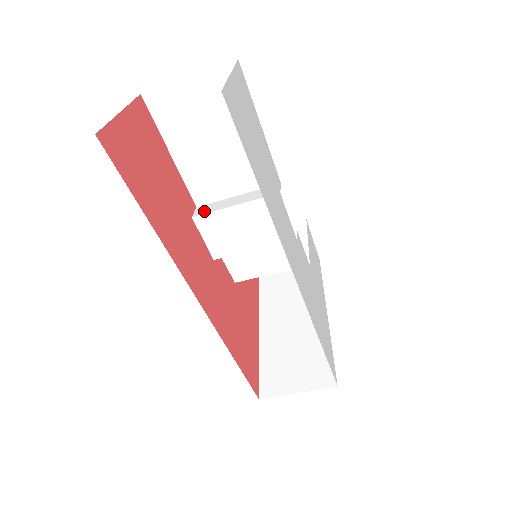
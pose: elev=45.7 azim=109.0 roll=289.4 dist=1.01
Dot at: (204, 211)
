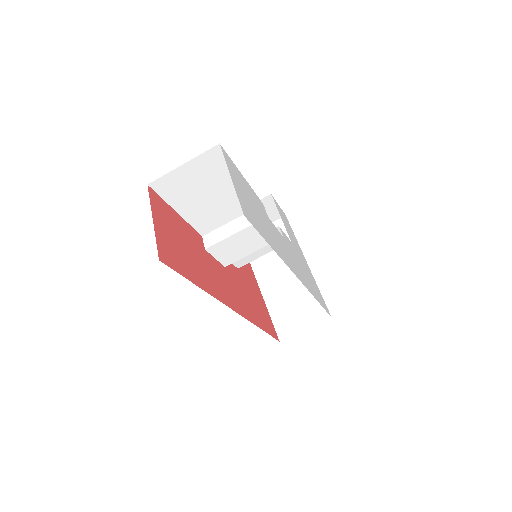
Dot at: (212, 241)
